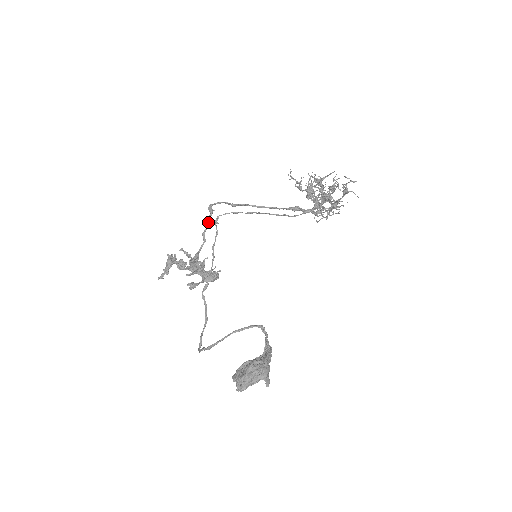
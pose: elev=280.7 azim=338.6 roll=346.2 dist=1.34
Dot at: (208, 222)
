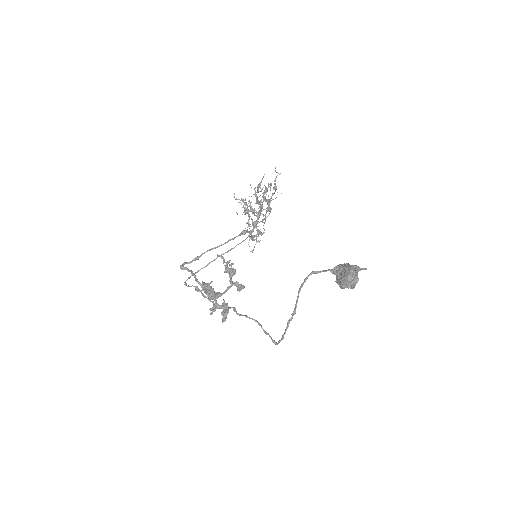
Dot at: (192, 272)
